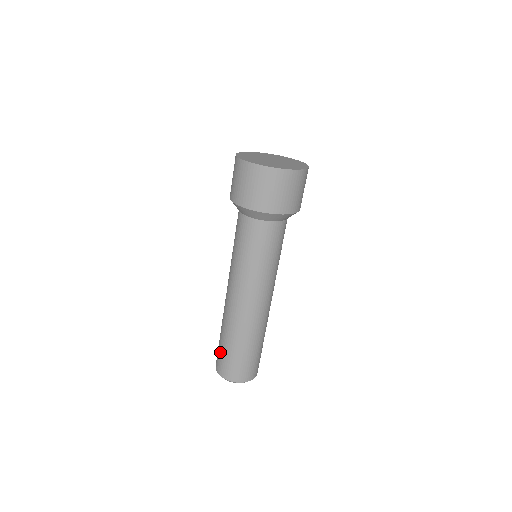
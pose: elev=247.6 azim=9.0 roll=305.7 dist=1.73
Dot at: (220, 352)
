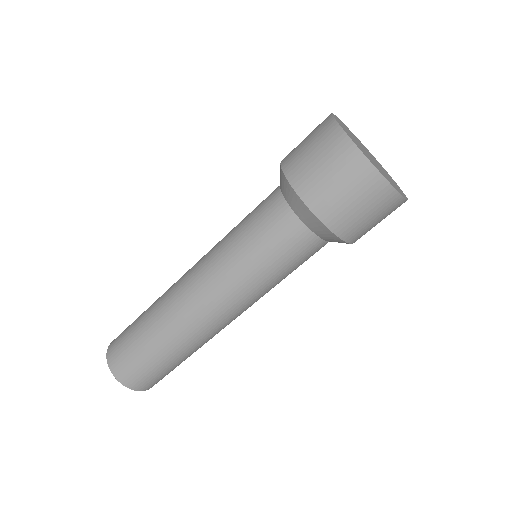
Dot at: (128, 328)
